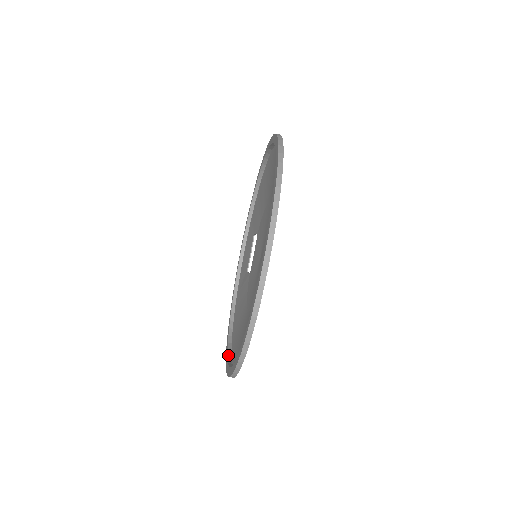
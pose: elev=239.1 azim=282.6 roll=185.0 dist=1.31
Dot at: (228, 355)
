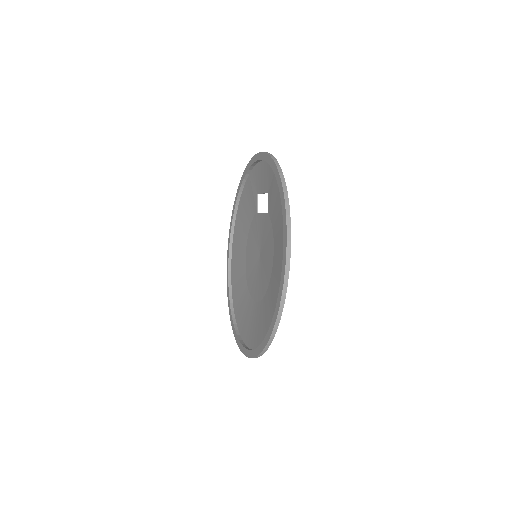
Dot at: (231, 231)
